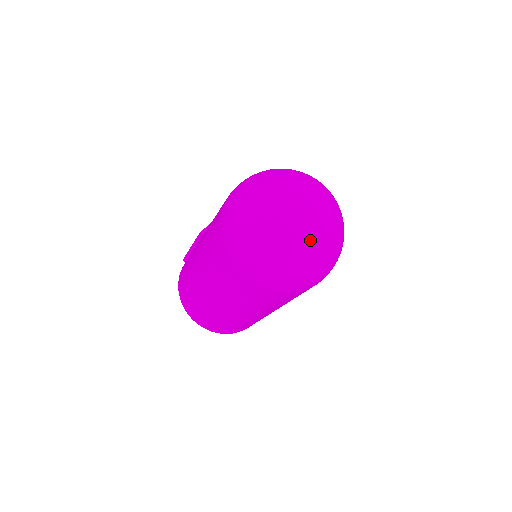
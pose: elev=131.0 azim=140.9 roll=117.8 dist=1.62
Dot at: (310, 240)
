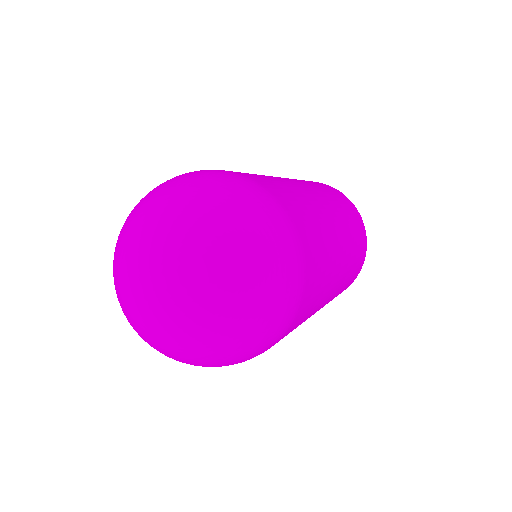
Dot at: (192, 332)
